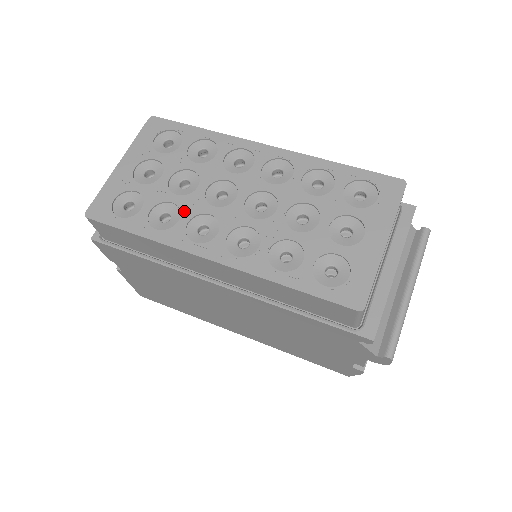
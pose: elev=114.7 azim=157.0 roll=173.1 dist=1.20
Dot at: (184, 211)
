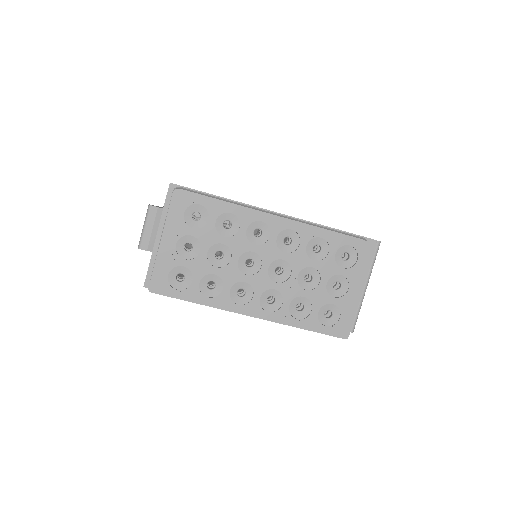
Dot at: (225, 281)
